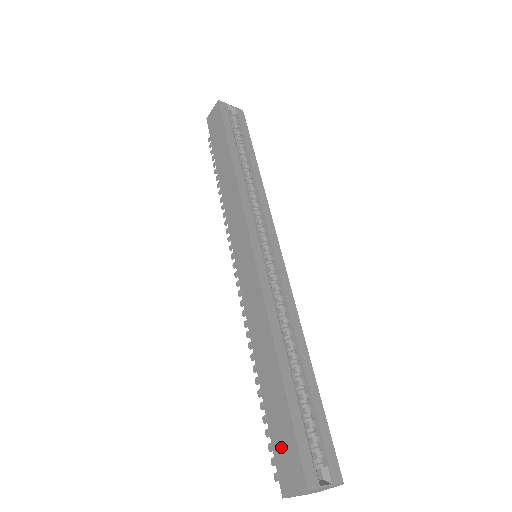
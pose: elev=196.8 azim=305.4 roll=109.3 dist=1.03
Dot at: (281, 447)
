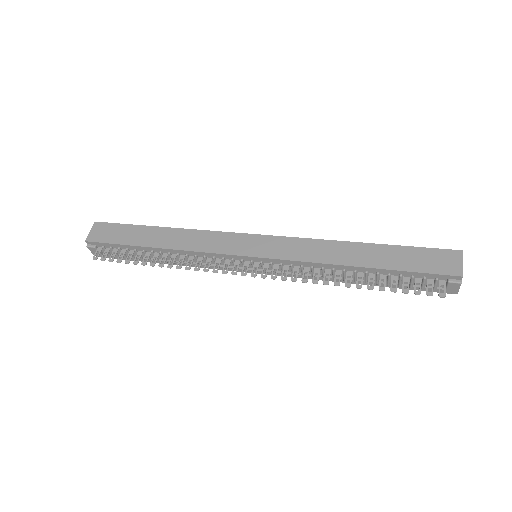
Dot at: (426, 263)
